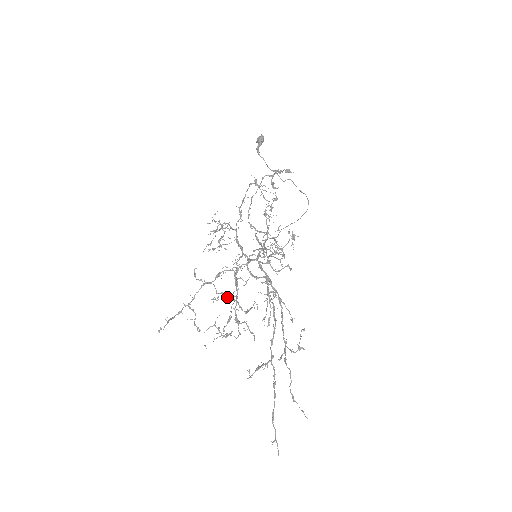
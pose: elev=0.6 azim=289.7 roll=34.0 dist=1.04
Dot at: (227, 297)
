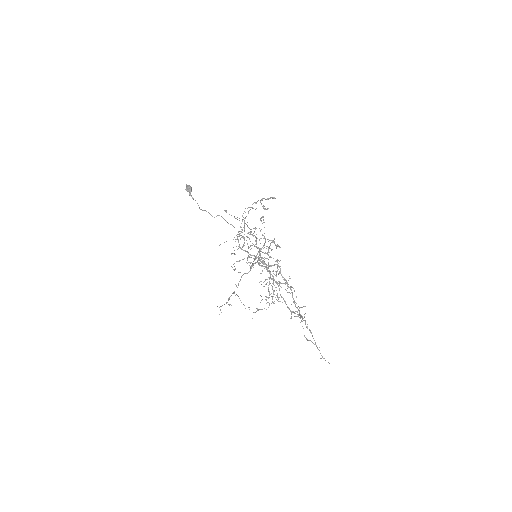
Dot at: occluded
